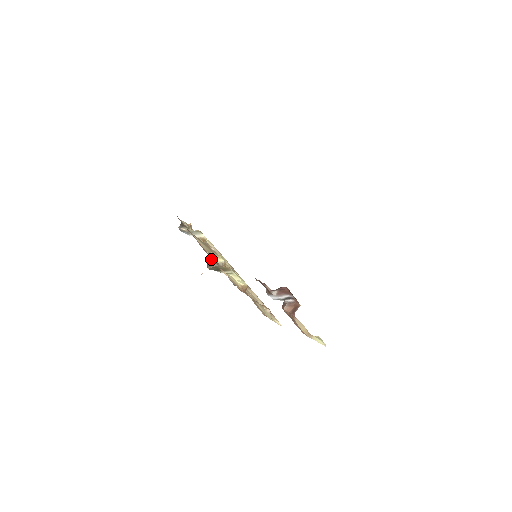
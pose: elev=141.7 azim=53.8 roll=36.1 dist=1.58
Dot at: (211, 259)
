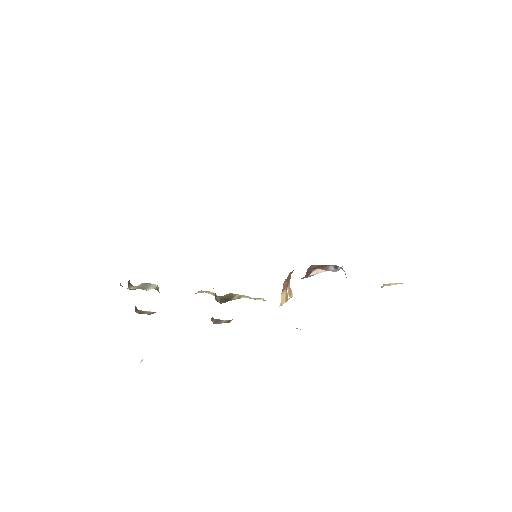
Dot at: occluded
